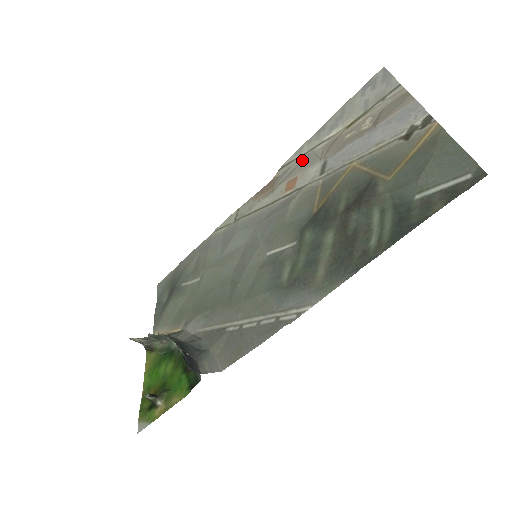
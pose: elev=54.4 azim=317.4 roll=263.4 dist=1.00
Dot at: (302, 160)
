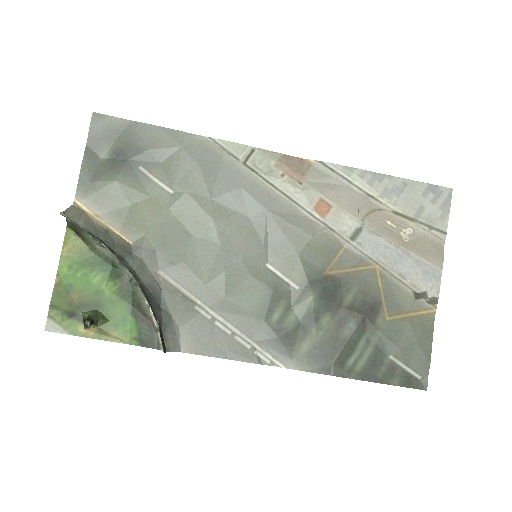
Dot at: (344, 187)
